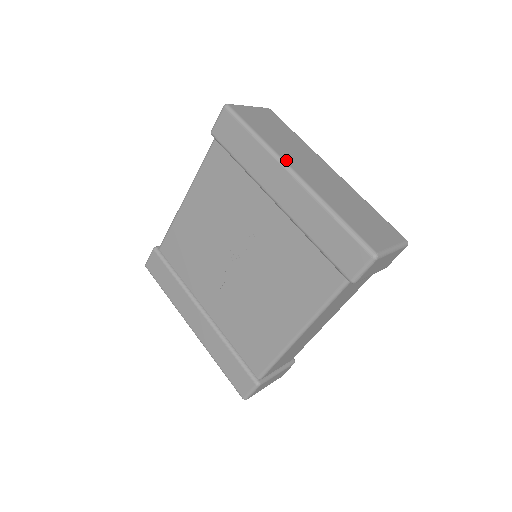
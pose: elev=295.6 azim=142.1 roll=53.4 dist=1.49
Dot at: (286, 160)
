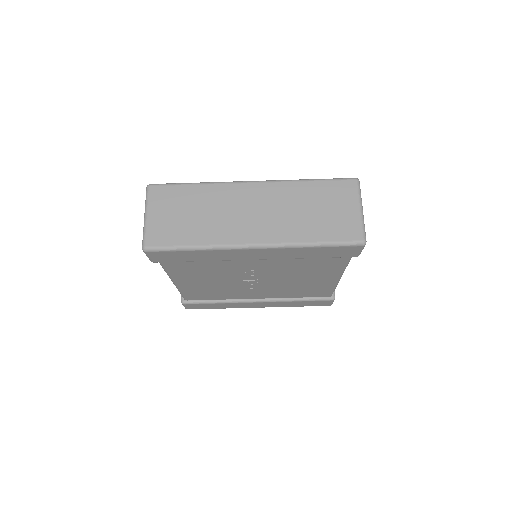
Dot at: (236, 242)
